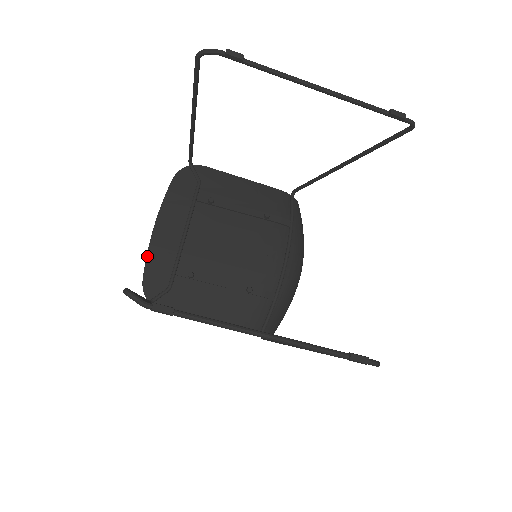
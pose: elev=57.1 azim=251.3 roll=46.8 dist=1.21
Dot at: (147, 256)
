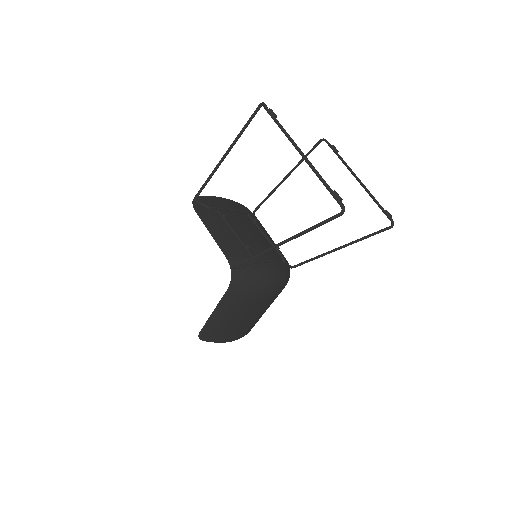
Dot at: (209, 196)
